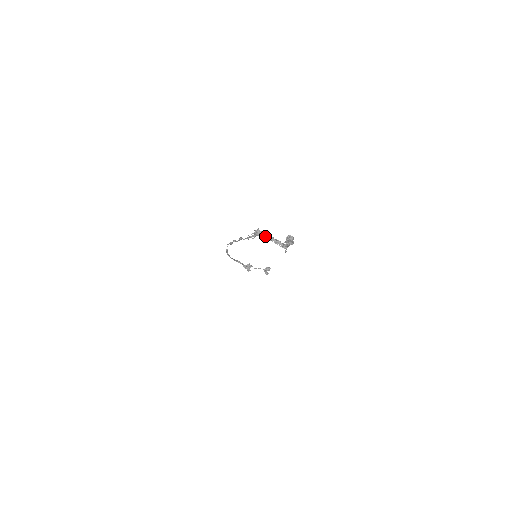
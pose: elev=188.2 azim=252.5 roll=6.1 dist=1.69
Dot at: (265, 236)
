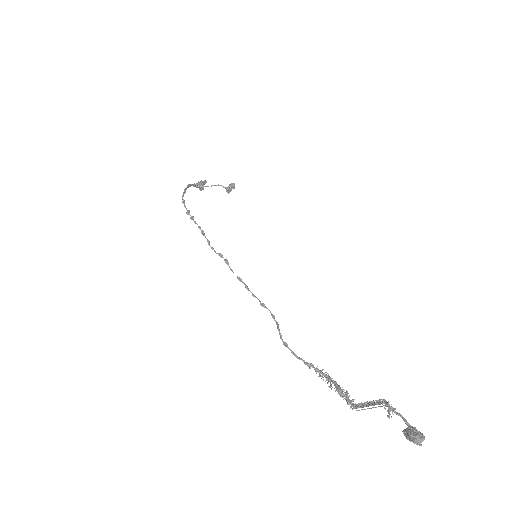
Dot at: (362, 407)
